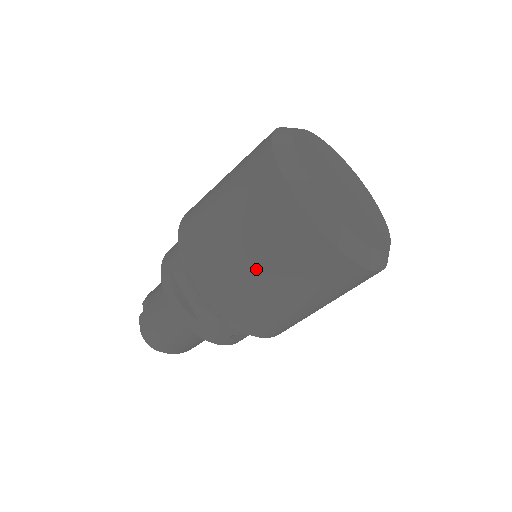
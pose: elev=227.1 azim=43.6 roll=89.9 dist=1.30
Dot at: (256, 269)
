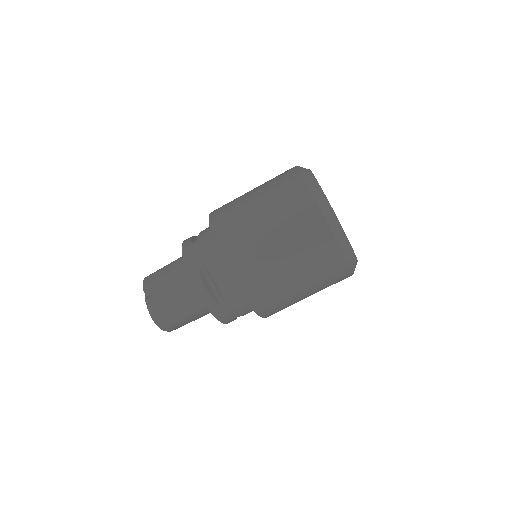
Dot at: (290, 273)
